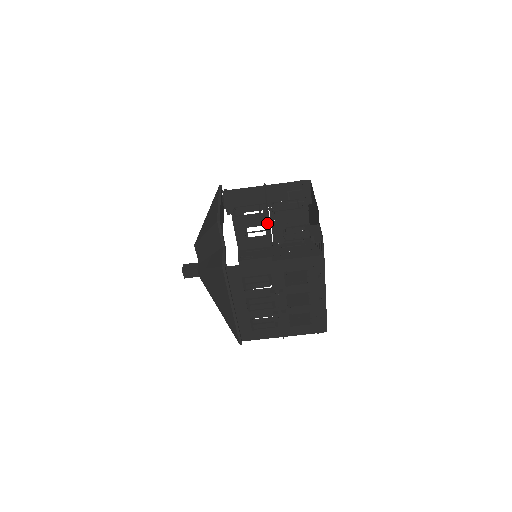
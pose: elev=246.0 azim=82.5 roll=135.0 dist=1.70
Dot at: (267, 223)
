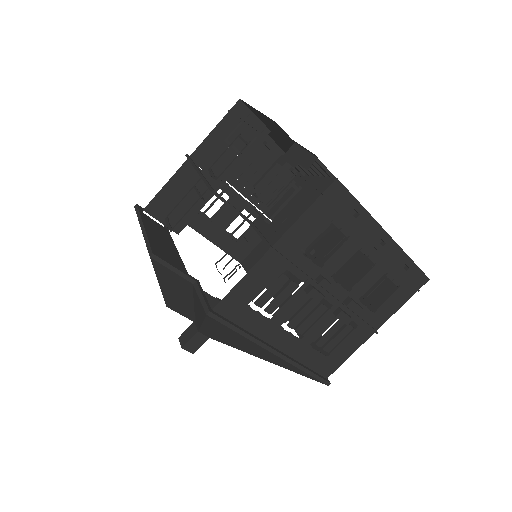
Dot at: (244, 204)
